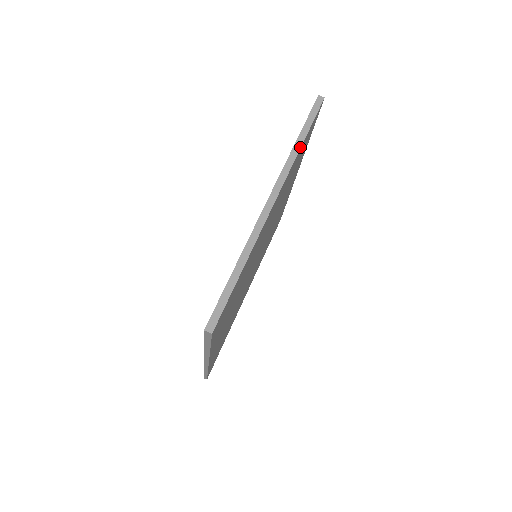
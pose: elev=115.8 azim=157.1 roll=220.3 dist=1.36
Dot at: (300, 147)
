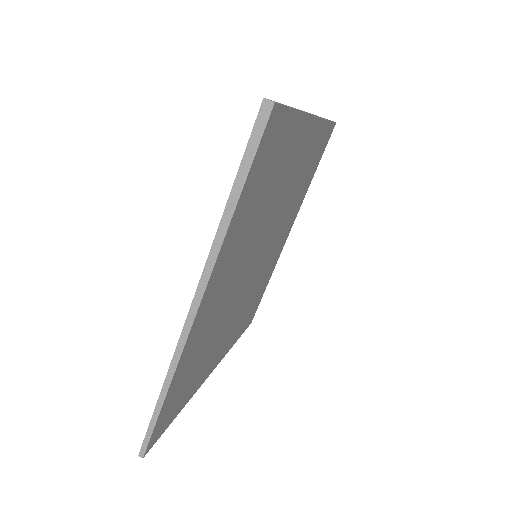
Dot at: (326, 119)
